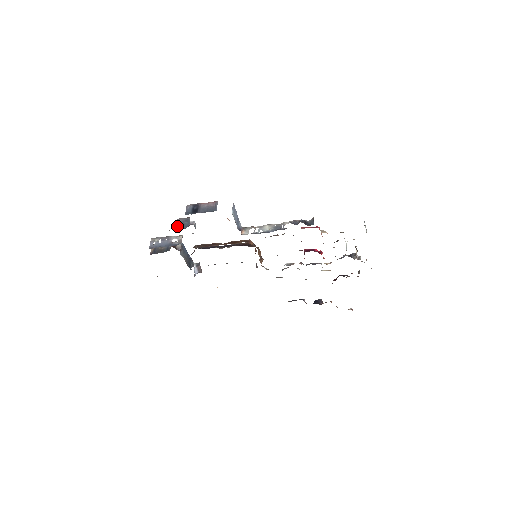
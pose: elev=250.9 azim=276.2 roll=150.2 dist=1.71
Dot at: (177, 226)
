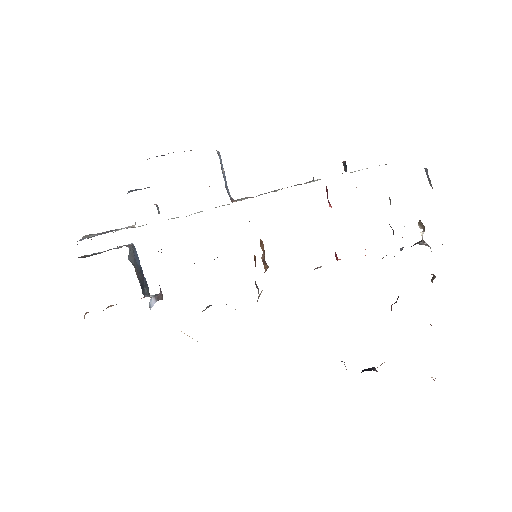
Dot at: (128, 192)
